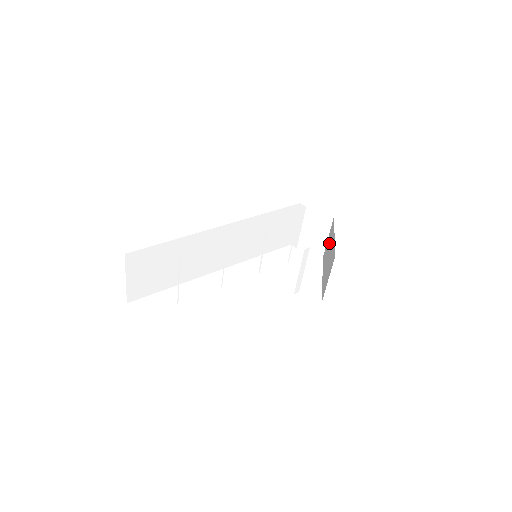
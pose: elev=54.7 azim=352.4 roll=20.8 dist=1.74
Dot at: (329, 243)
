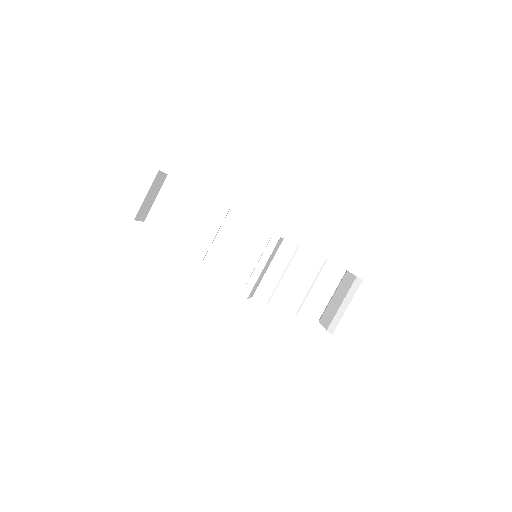
Dot at: occluded
